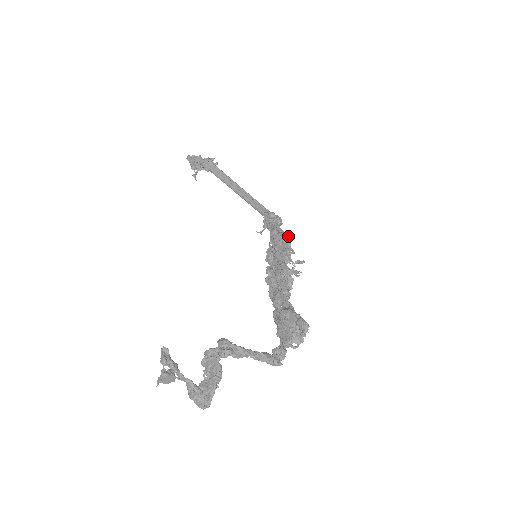
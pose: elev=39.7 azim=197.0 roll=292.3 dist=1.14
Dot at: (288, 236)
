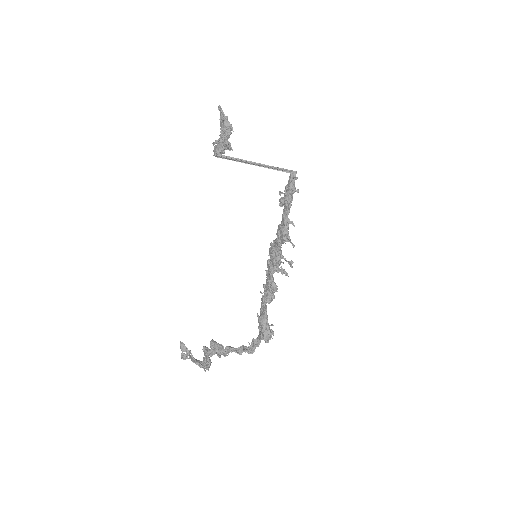
Dot at: (284, 239)
